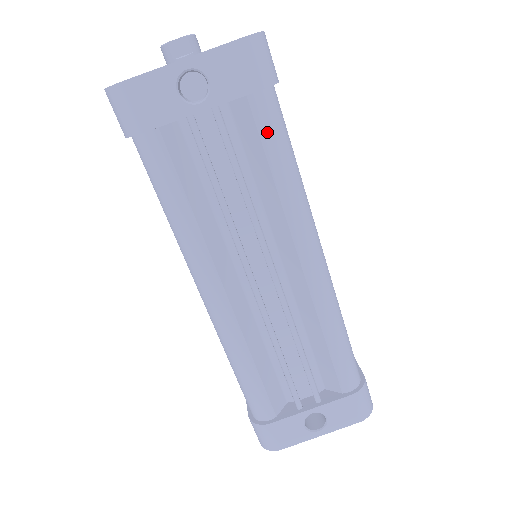
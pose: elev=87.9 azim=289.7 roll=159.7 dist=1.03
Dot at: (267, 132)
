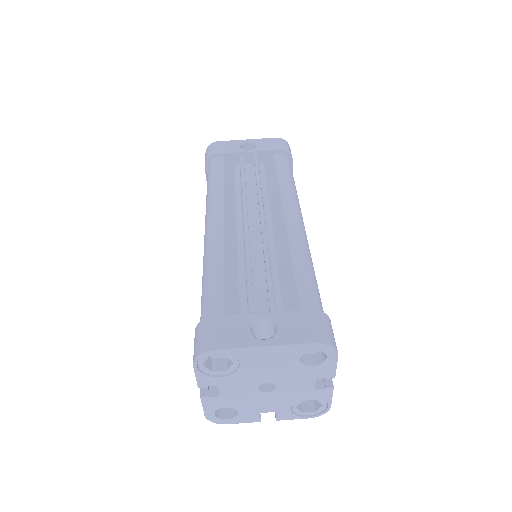
Dot at: (280, 164)
